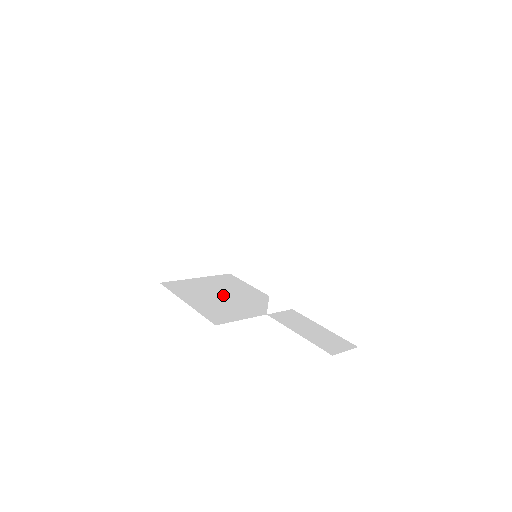
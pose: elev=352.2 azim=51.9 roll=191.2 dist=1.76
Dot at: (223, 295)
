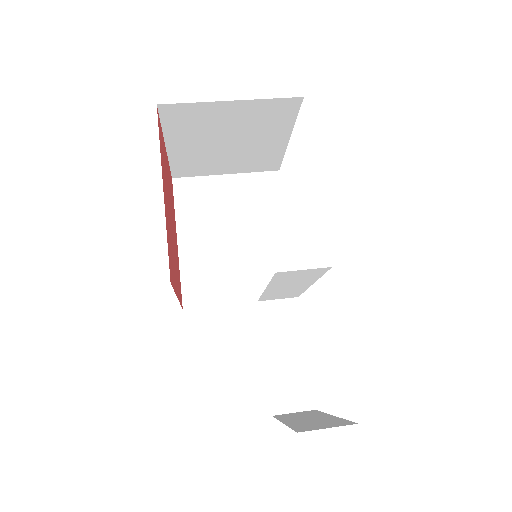
Dot at: (233, 235)
